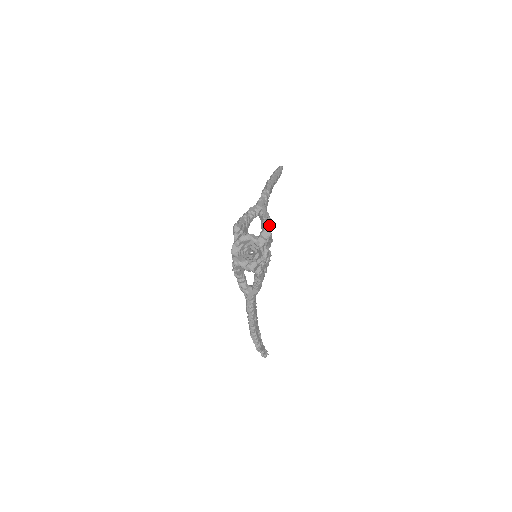
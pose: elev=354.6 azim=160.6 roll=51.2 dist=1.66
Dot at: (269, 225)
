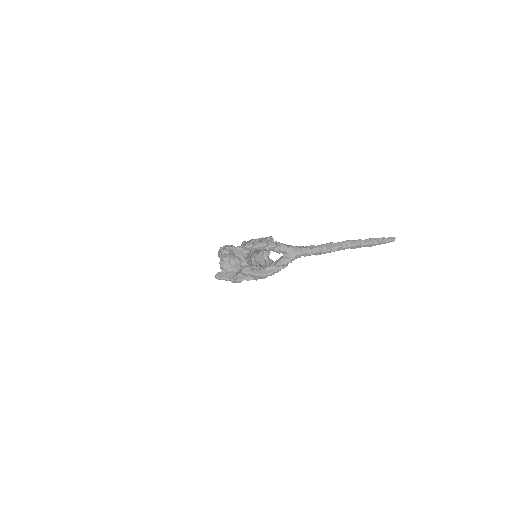
Dot at: (264, 276)
